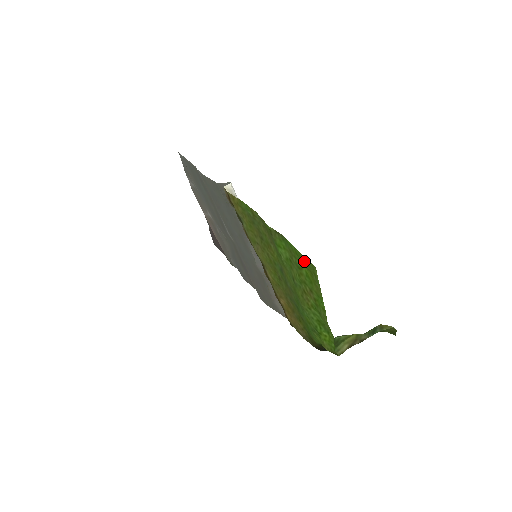
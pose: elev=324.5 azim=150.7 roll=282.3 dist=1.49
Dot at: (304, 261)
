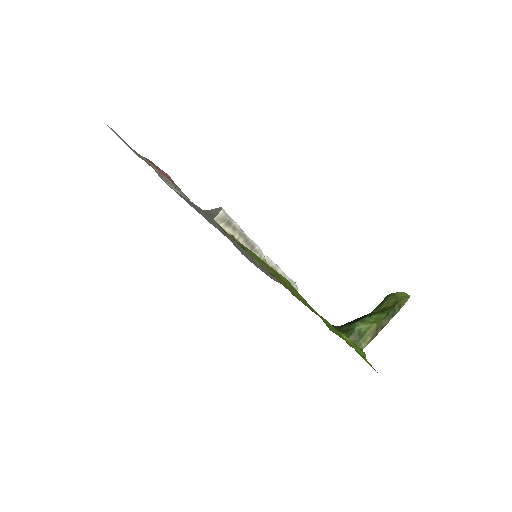
Dot at: (358, 353)
